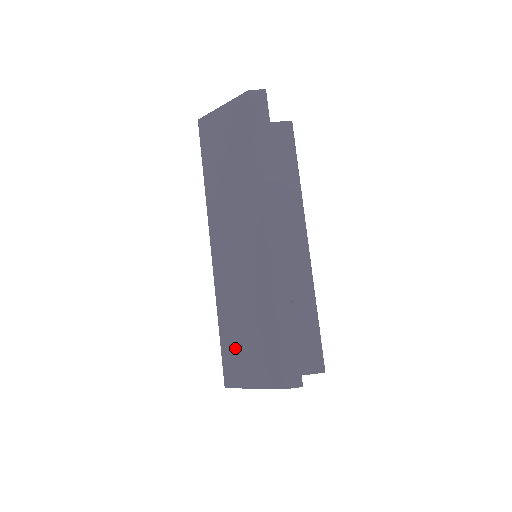
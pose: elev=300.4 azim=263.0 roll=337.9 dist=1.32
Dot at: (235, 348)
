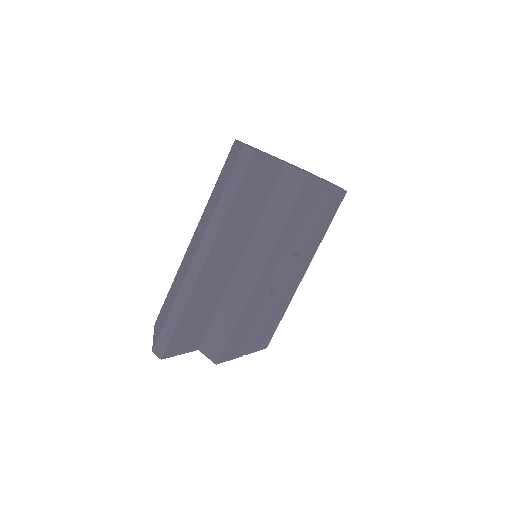
Dot at: (164, 308)
